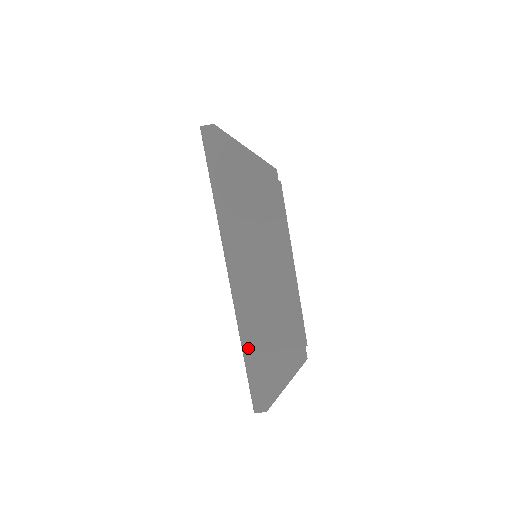
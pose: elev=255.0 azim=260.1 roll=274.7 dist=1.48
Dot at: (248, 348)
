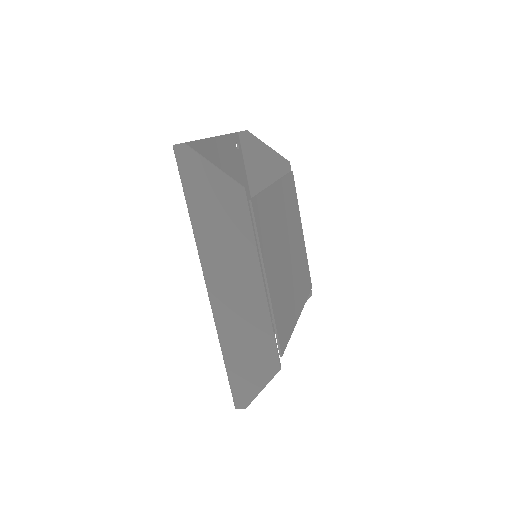
Dot at: (226, 352)
